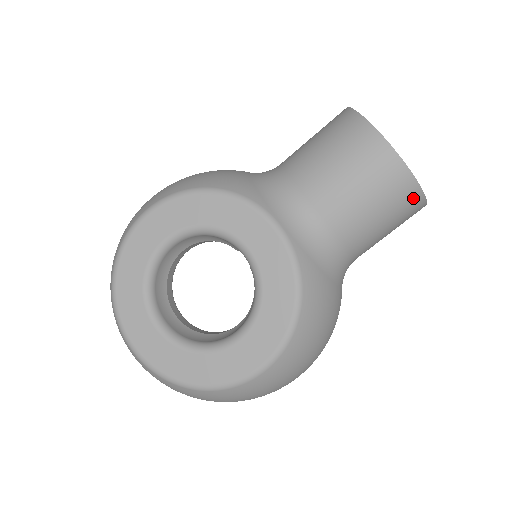
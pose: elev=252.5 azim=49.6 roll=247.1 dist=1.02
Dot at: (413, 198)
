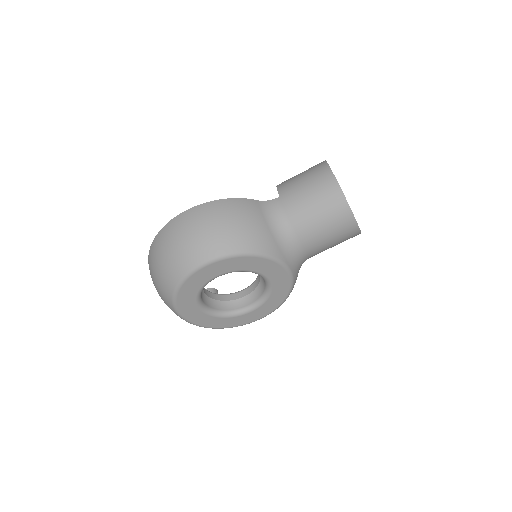
Dot at: occluded
